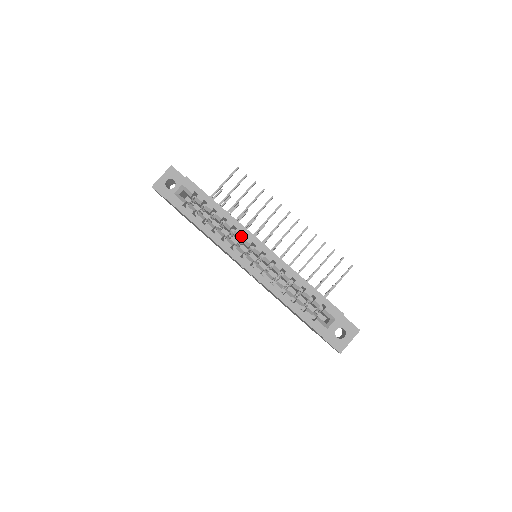
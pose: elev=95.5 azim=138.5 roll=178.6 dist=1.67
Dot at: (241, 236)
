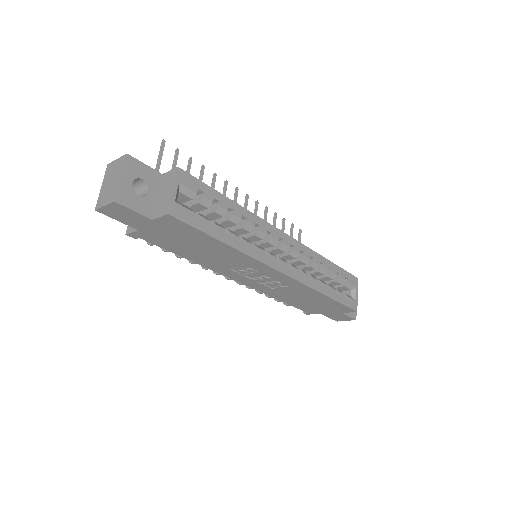
Dot at: occluded
